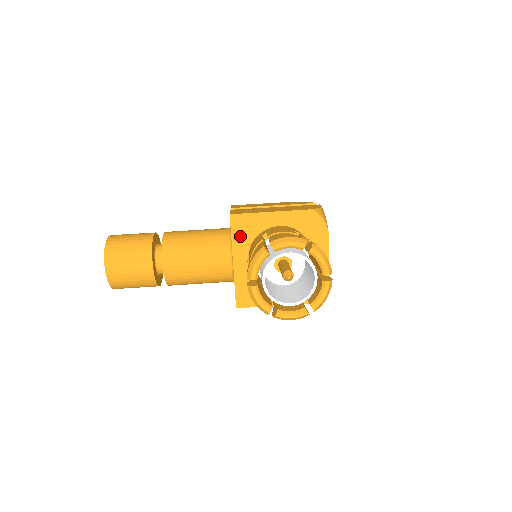
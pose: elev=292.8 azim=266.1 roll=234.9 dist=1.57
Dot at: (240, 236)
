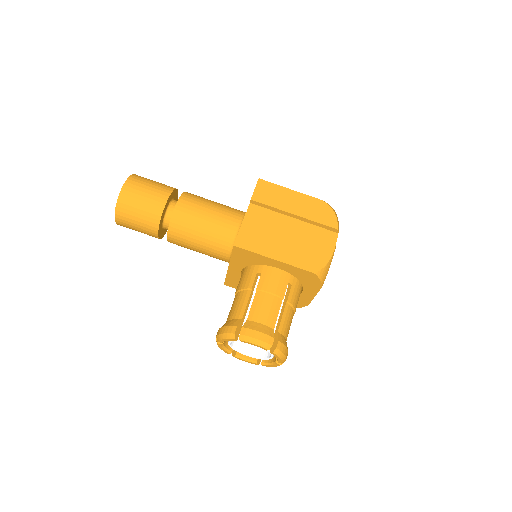
Dot at: (239, 259)
